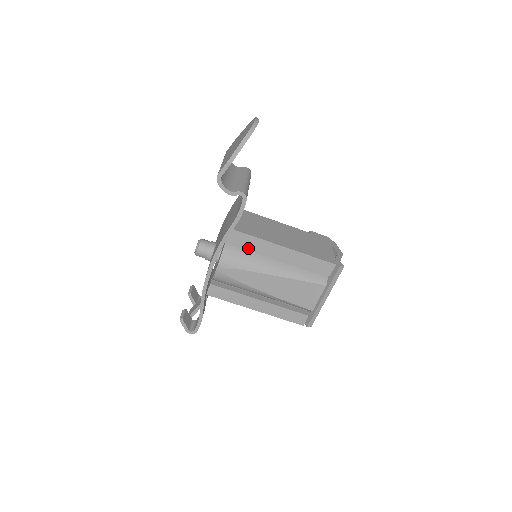
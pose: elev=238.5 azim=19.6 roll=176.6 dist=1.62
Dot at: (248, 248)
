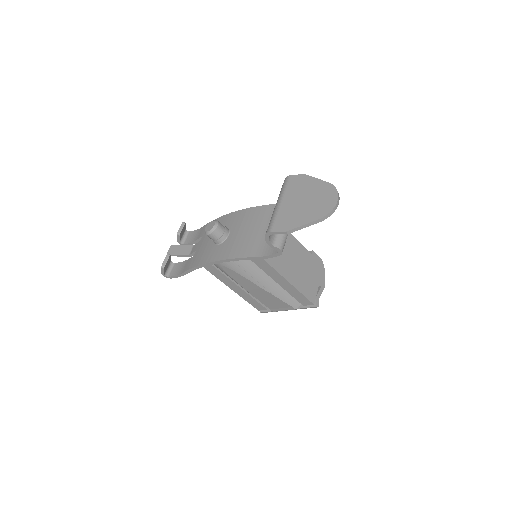
Dot at: occluded
